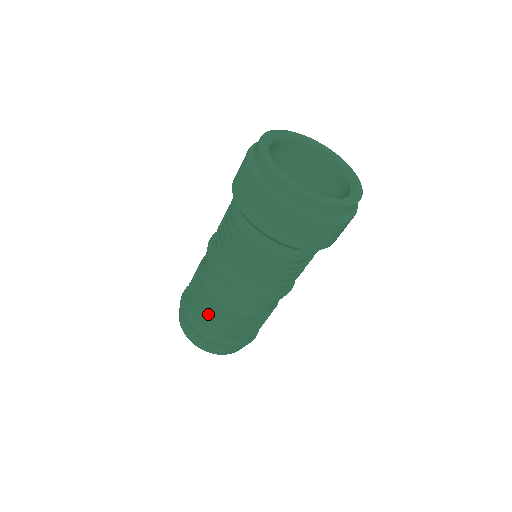
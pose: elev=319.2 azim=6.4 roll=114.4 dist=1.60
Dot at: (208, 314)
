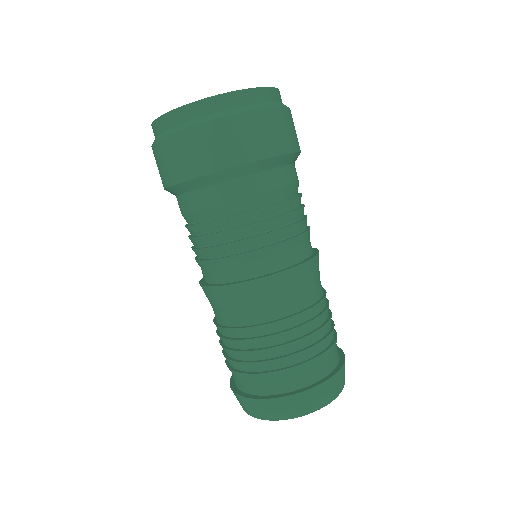
Dot at: (308, 337)
